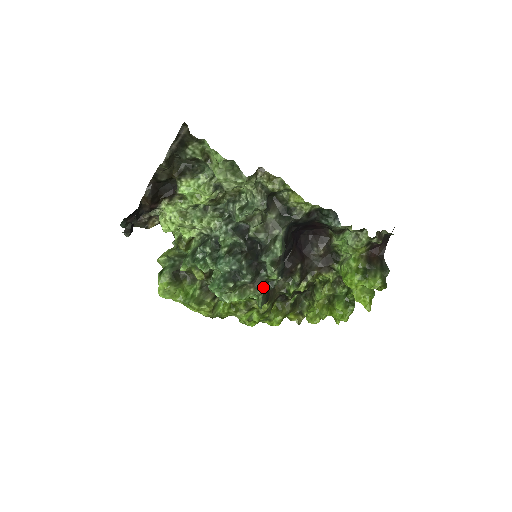
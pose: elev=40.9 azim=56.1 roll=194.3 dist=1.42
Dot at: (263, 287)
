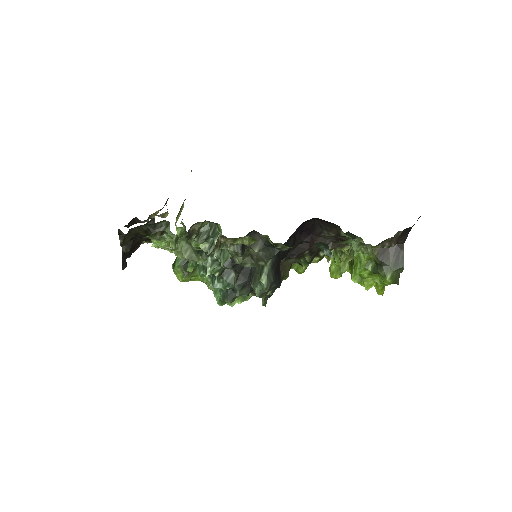
Dot at: occluded
